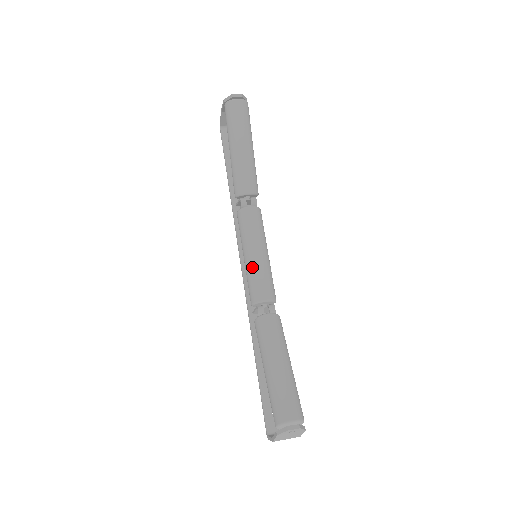
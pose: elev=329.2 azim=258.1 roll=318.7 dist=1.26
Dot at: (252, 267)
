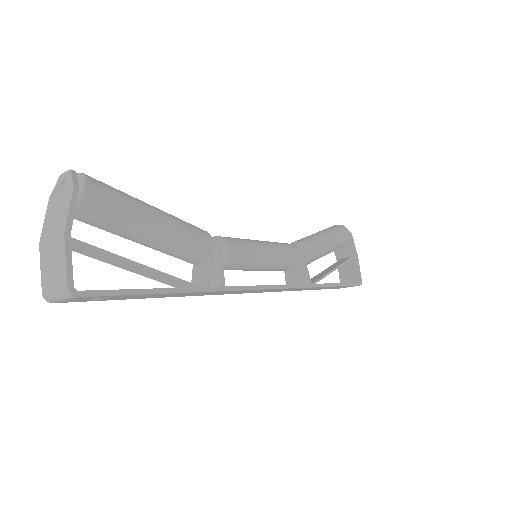
Dot at: occluded
